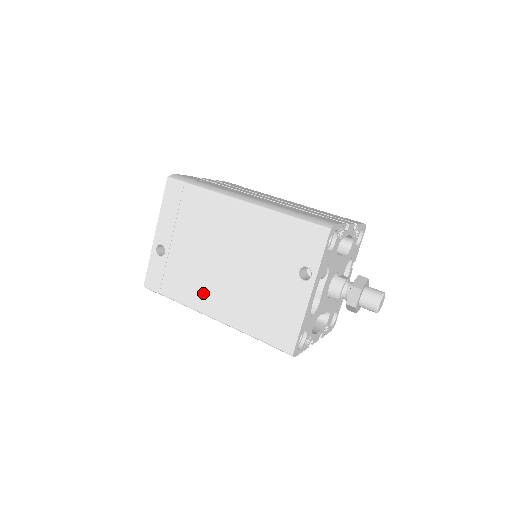
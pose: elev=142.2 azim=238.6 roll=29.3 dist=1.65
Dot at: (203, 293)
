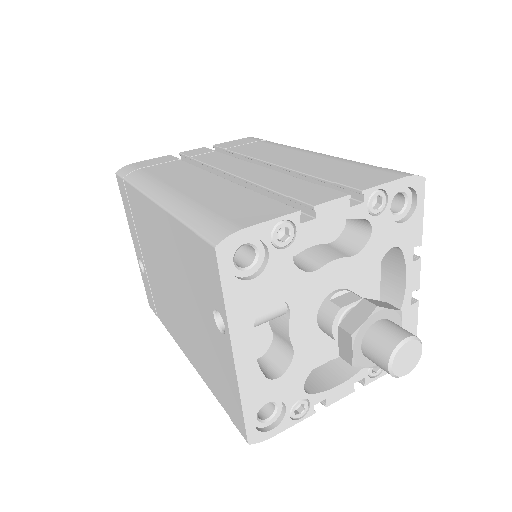
Dot at: (174, 325)
